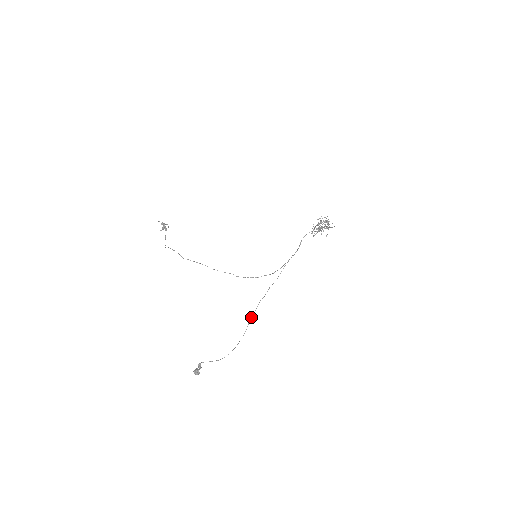
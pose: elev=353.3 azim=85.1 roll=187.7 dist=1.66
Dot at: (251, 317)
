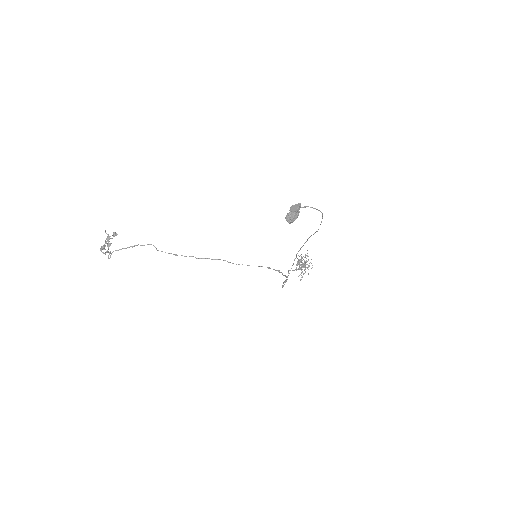
Dot at: occluded
